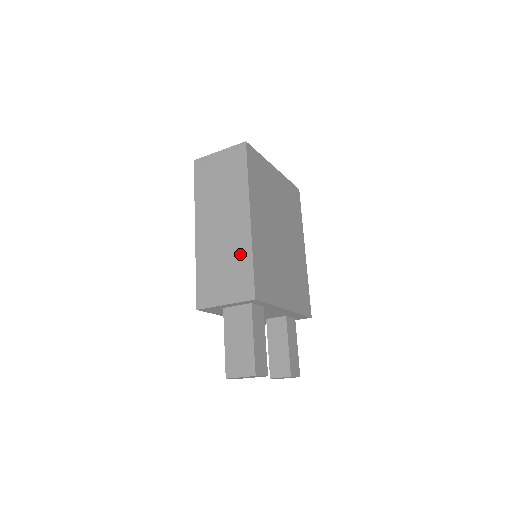
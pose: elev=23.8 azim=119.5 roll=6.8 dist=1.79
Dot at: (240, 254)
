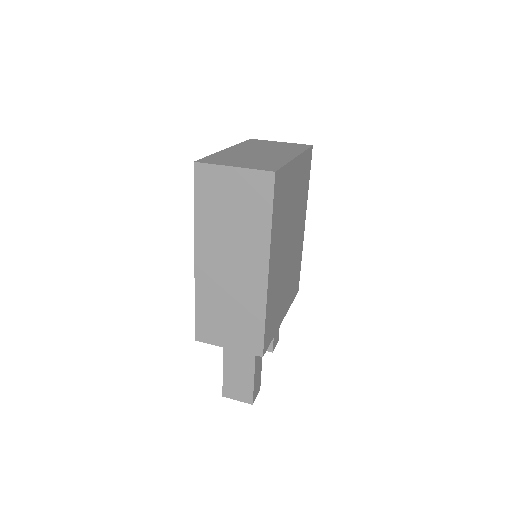
Dot at: (251, 309)
